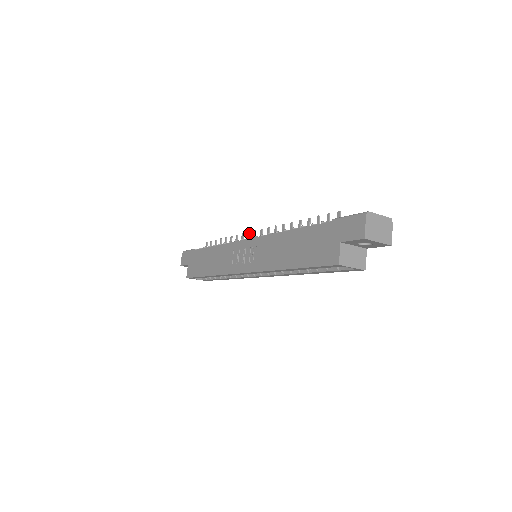
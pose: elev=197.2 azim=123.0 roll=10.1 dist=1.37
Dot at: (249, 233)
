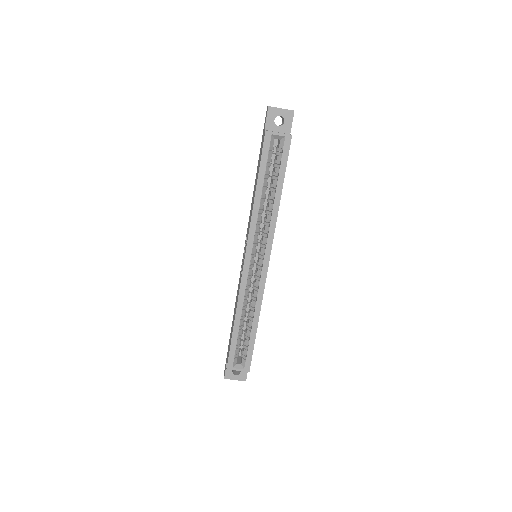
Dot at: occluded
